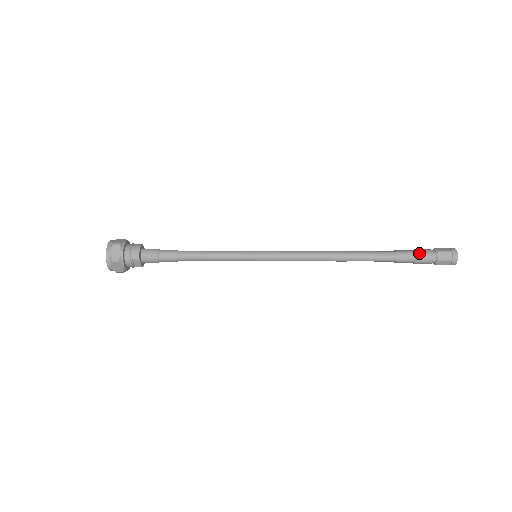
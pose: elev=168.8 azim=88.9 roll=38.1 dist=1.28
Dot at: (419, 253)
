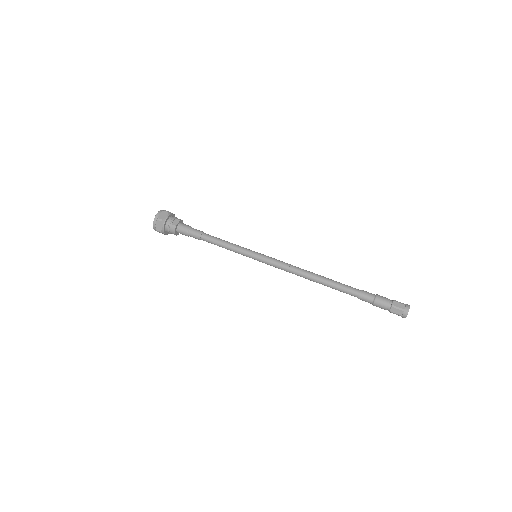
Dot at: occluded
